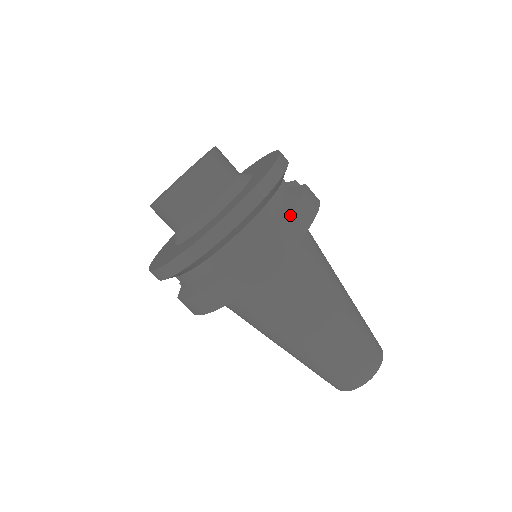
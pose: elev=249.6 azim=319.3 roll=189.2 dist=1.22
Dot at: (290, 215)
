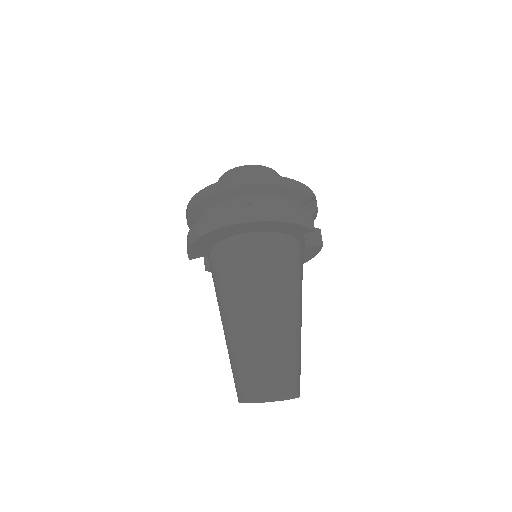
Dot at: (275, 205)
